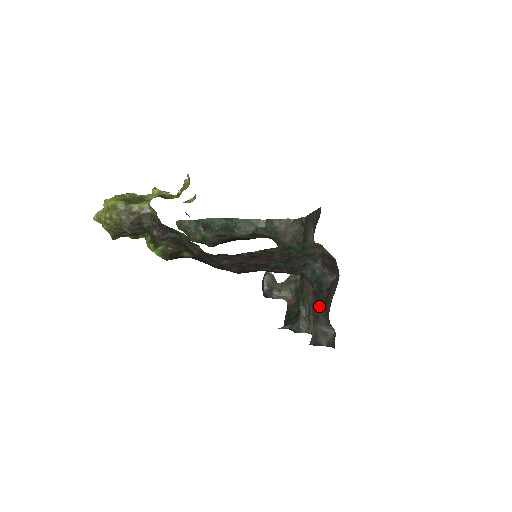
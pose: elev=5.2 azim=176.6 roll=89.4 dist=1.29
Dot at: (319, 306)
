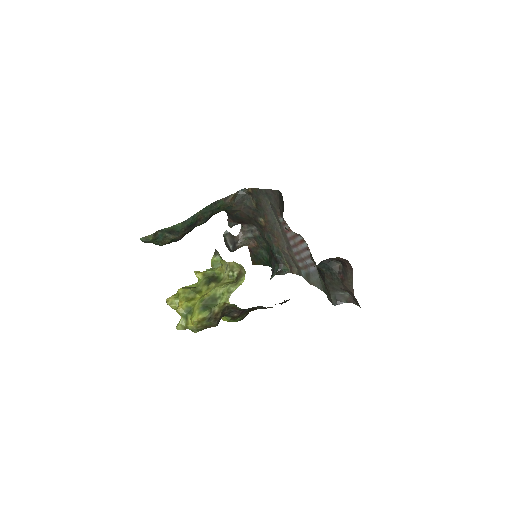
Dot at: (334, 283)
